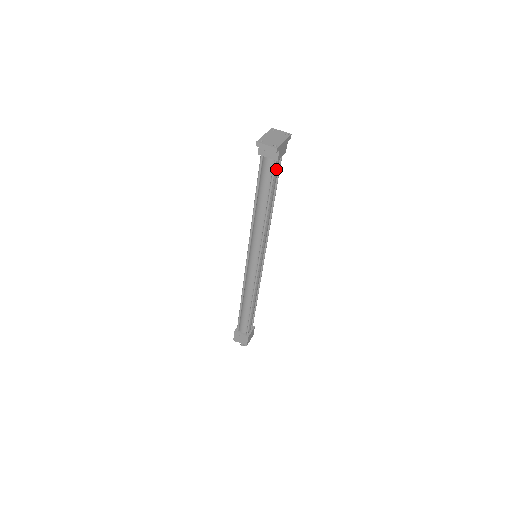
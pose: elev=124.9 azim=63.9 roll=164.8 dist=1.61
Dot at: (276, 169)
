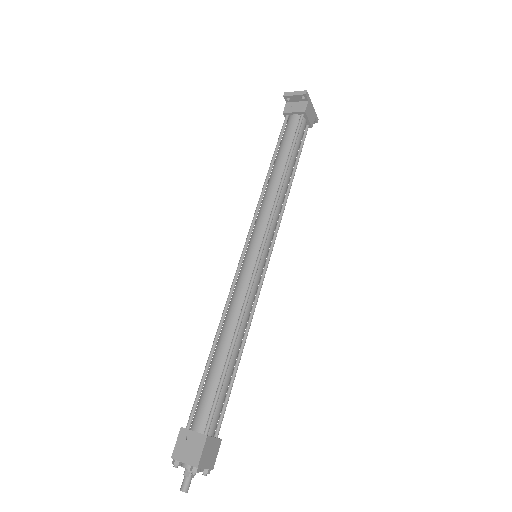
Dot at: (301, 131)
